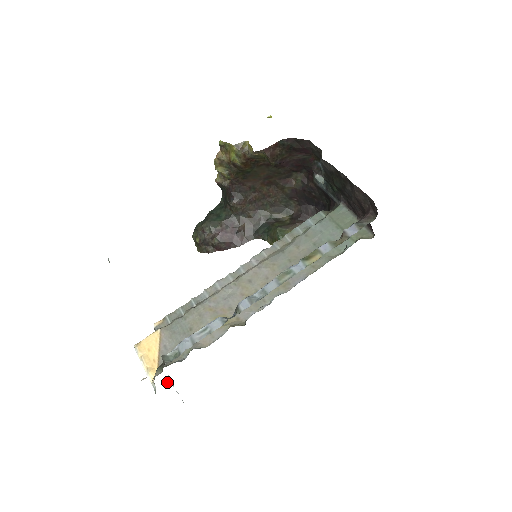
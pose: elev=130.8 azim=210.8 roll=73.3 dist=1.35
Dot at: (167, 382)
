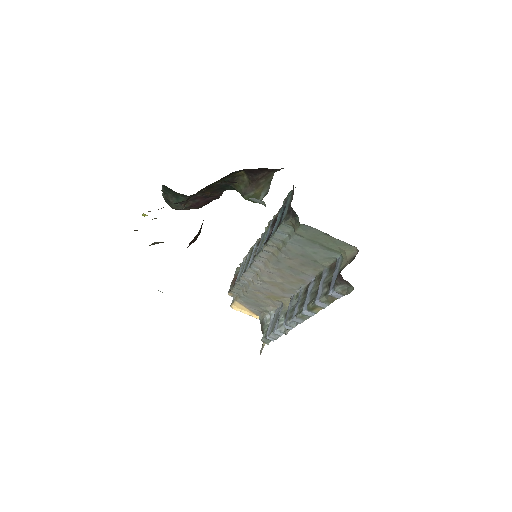
Dot at: occluded
